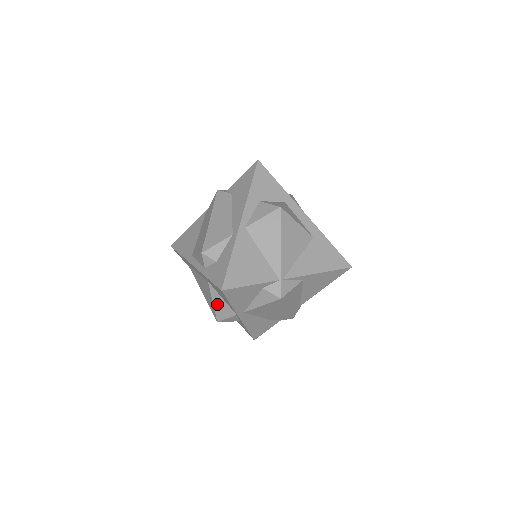
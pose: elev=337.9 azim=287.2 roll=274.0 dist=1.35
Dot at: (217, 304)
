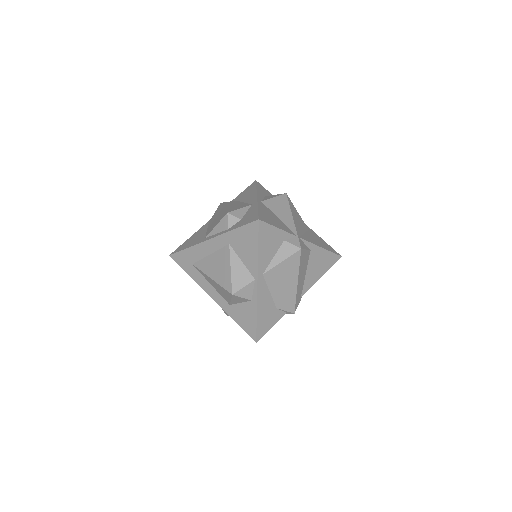
Dot at: (235, 270)
